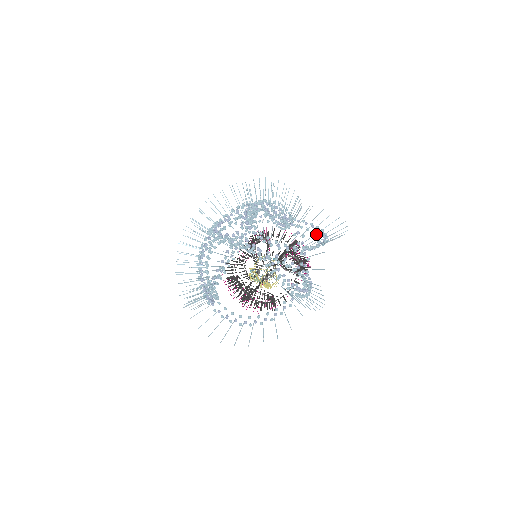
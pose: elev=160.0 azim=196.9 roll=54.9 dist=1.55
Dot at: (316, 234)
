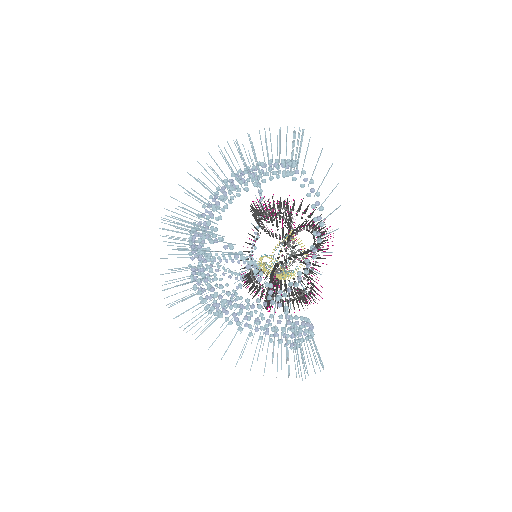
Dot at: occluded
